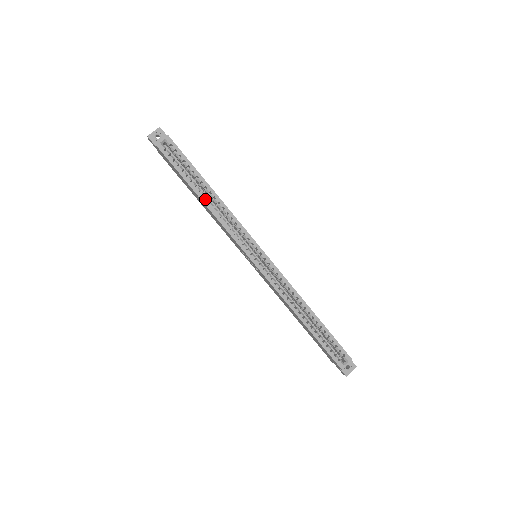
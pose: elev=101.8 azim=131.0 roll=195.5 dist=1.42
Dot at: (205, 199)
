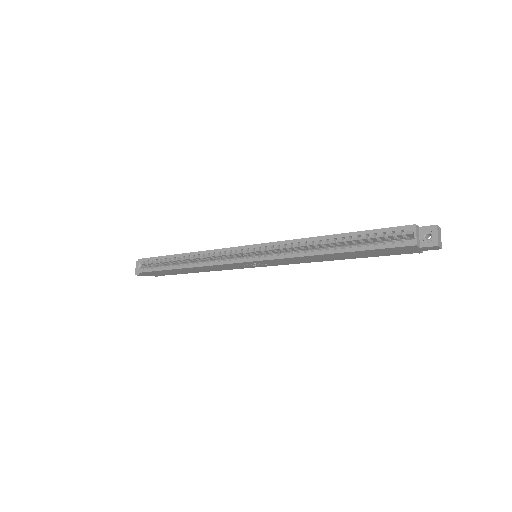
Dot at: (184, 265)
